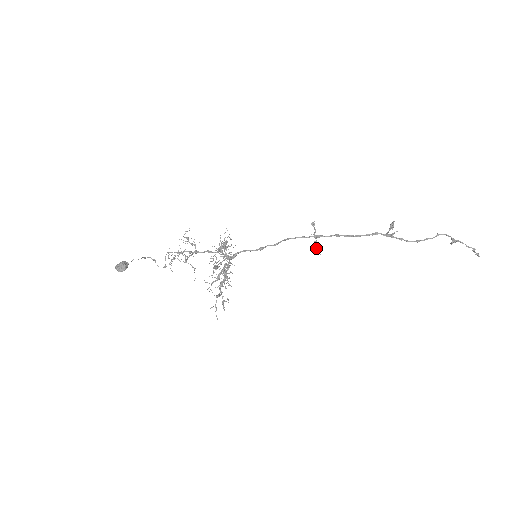
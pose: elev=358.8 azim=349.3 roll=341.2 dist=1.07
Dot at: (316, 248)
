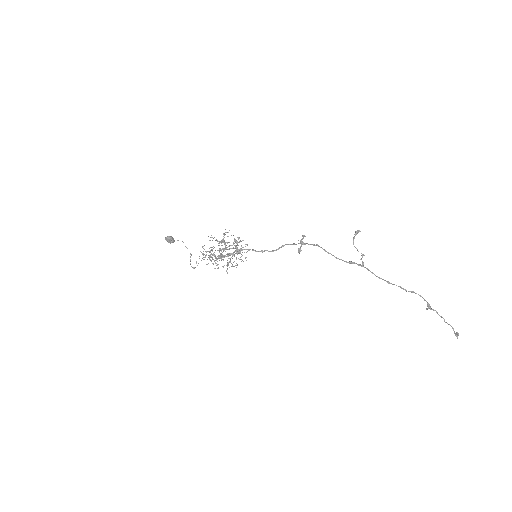
Dot at: (298, 248)
